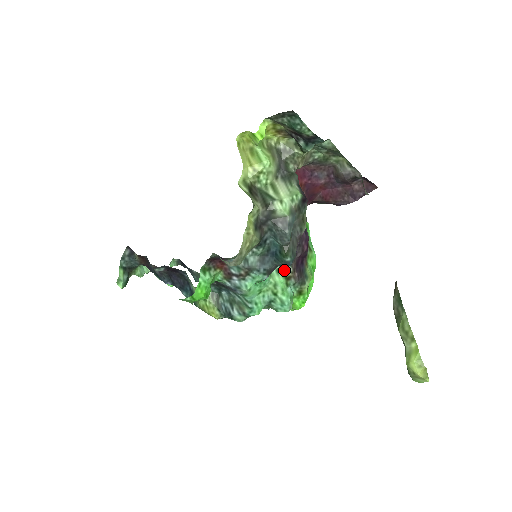
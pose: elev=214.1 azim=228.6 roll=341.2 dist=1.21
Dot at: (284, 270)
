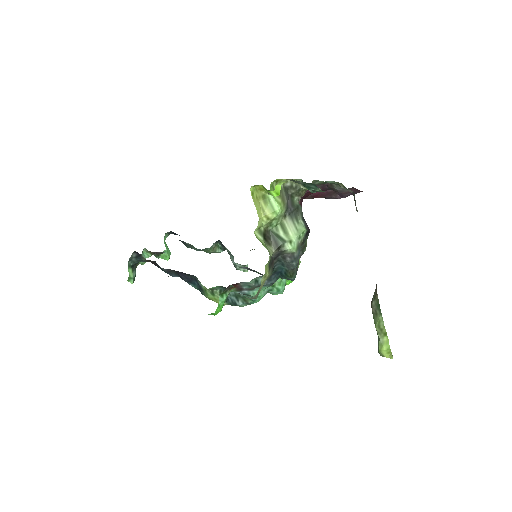
Dot at: occluded
